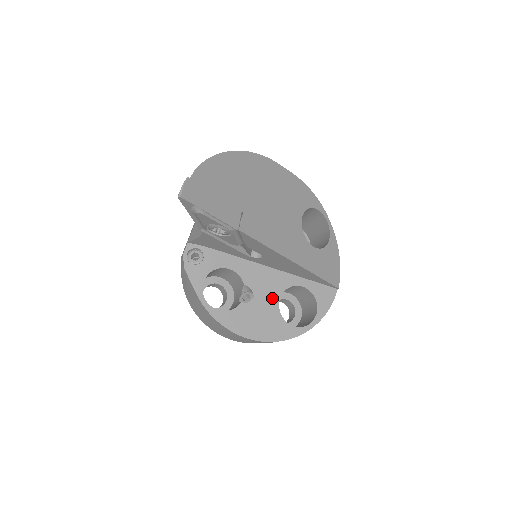
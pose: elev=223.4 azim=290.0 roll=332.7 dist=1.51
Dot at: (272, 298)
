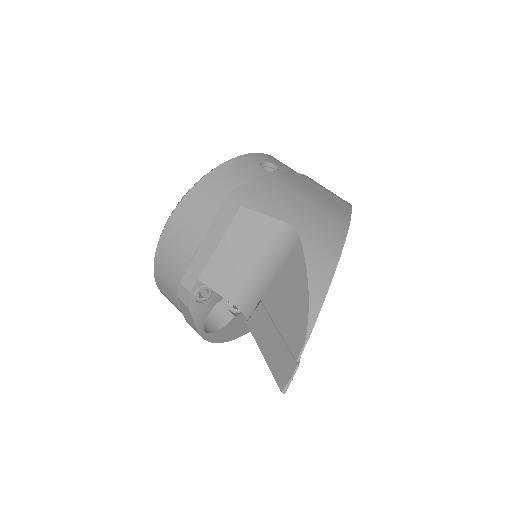
Dot at: occluded
